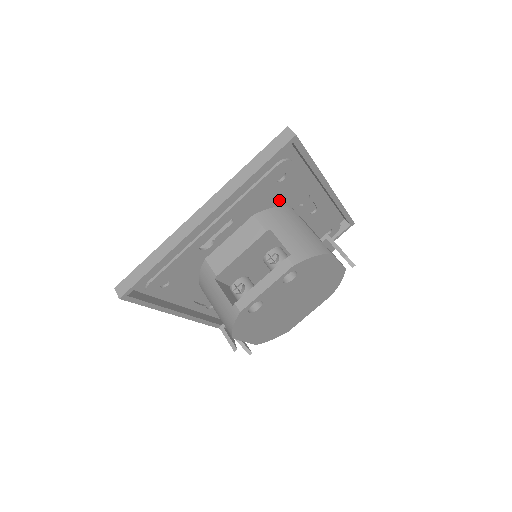
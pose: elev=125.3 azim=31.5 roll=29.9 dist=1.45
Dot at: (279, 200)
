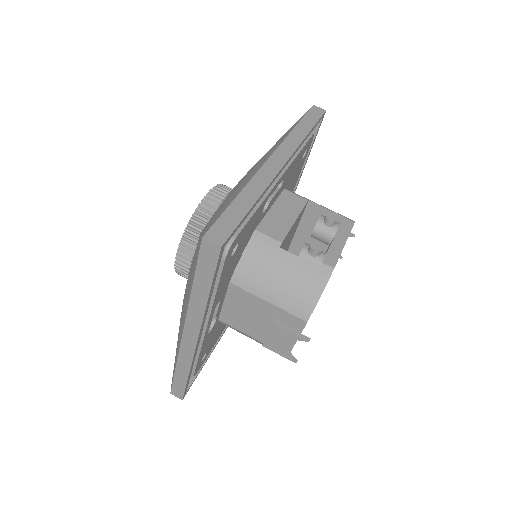
Dot at: (290, 184)
